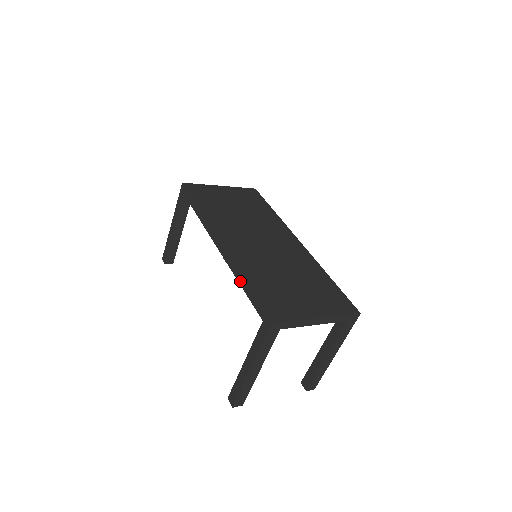
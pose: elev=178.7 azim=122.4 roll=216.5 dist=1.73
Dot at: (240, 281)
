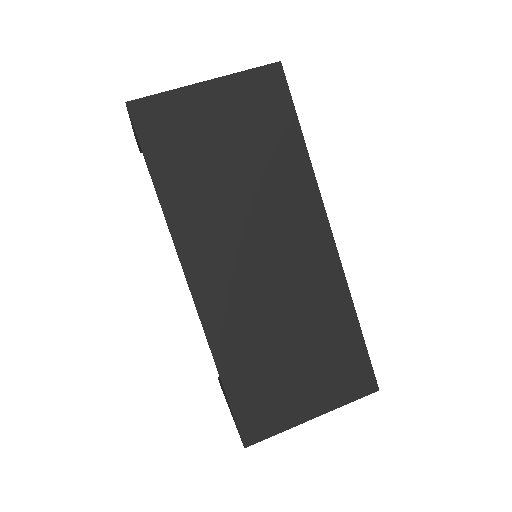
Dot at: occluded
